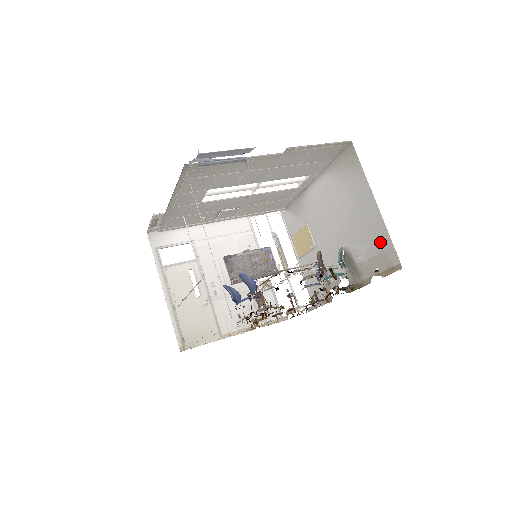
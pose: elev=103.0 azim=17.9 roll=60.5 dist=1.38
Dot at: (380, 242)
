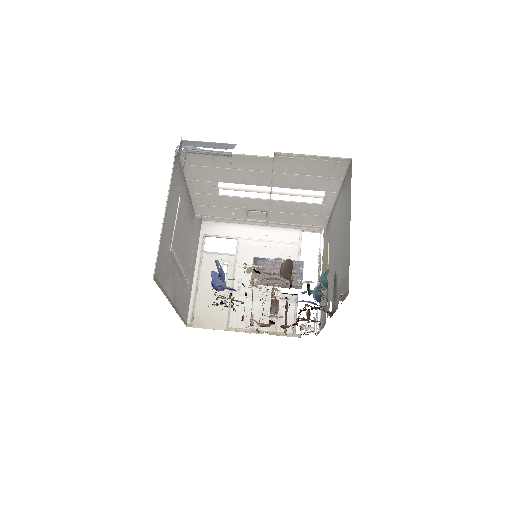
Dot at: (346, 265)
